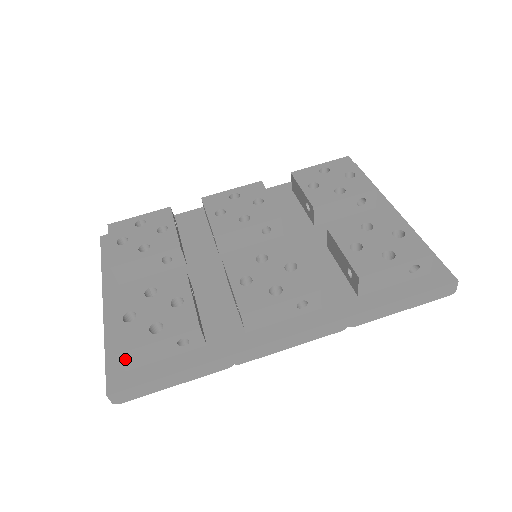
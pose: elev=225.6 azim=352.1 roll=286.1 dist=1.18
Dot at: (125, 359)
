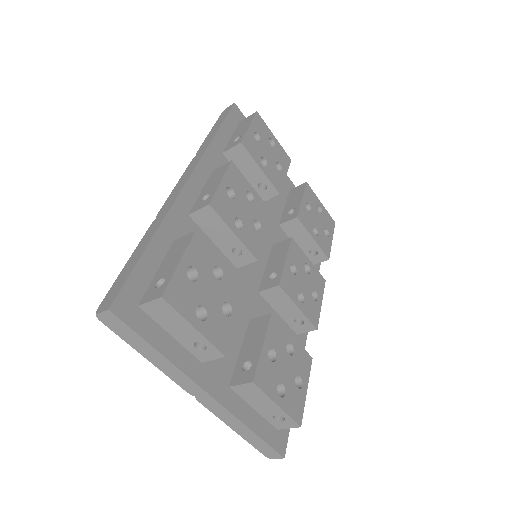
Dot at: occluded
